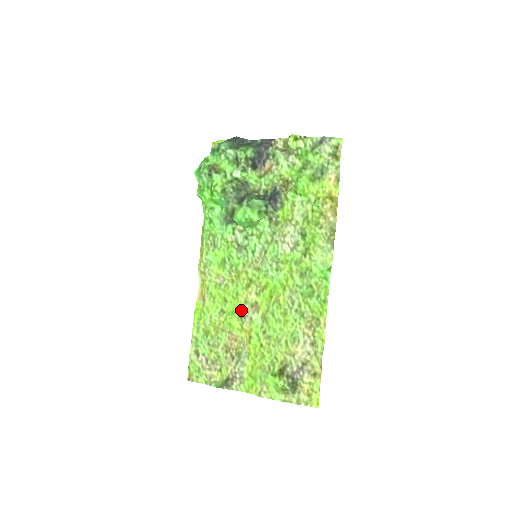
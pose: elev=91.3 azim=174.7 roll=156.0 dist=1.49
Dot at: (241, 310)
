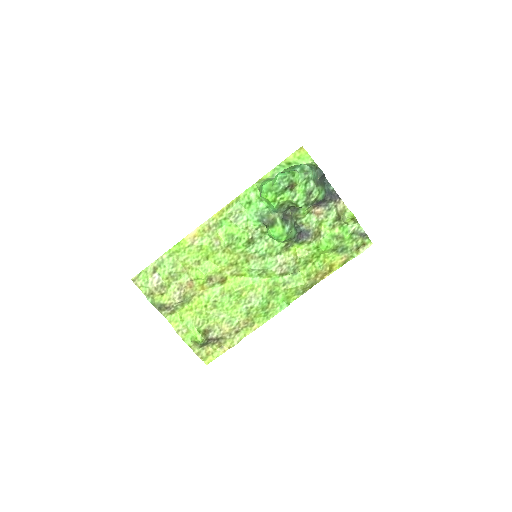
Dot at: (213, 274)
